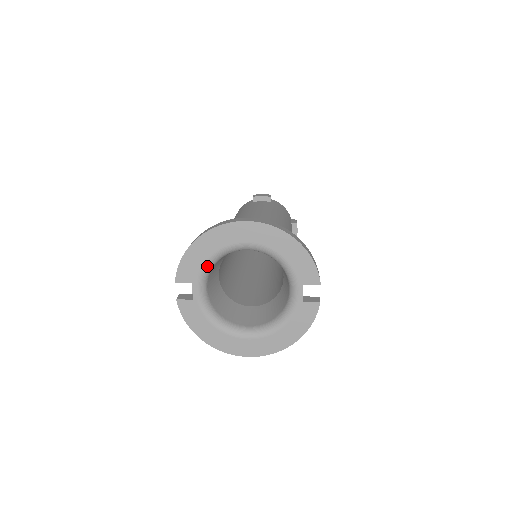
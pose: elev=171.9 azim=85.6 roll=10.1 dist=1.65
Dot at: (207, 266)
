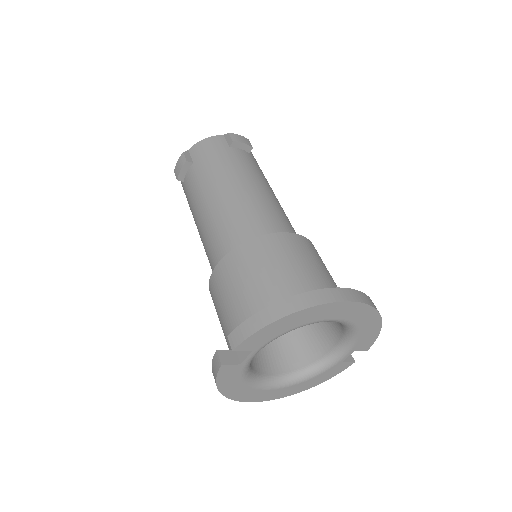
Dot at: occluded
